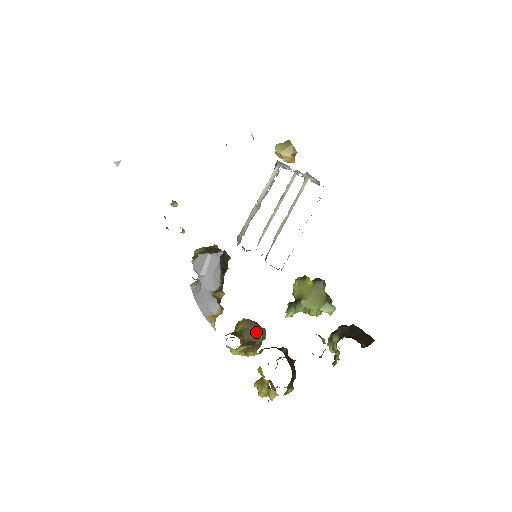
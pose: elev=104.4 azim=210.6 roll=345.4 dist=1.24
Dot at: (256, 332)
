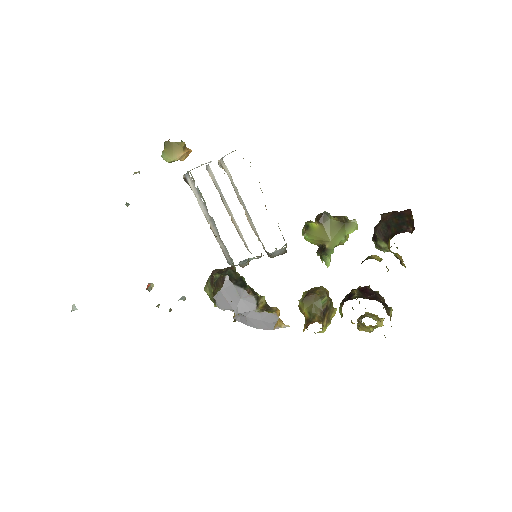
Dot at: (319, 300)
